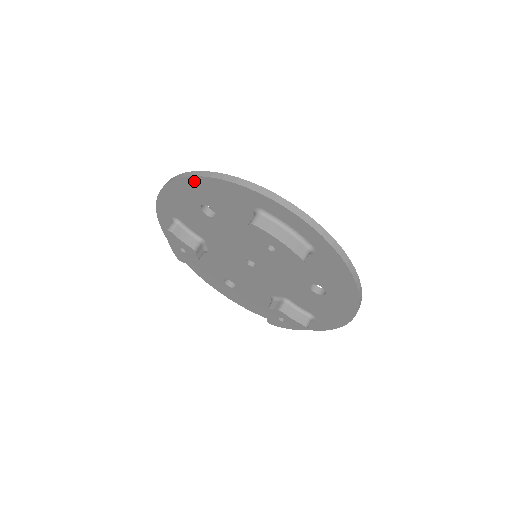
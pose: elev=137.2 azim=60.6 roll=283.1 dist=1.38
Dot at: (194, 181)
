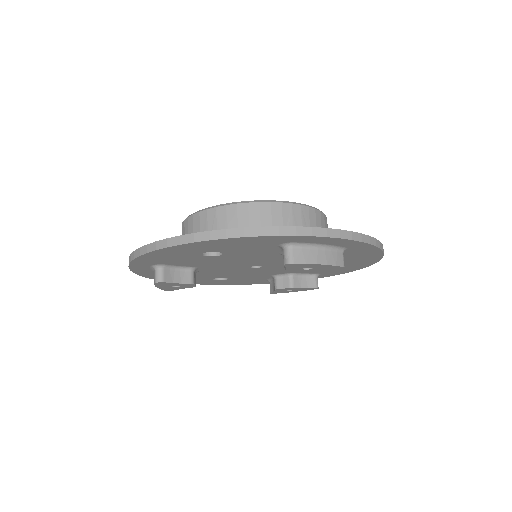
Dot at: (200, 244)
